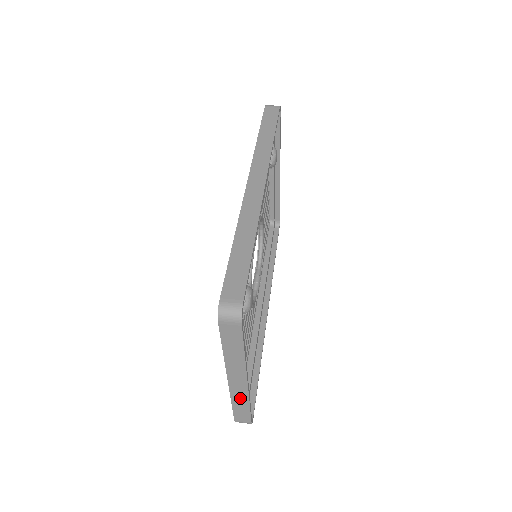
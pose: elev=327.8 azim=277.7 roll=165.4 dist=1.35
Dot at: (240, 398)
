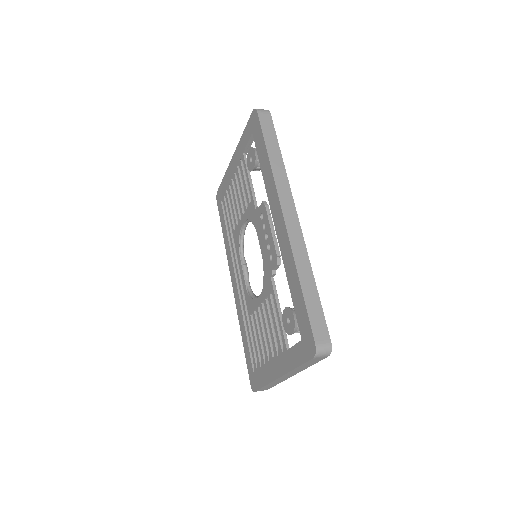
Dot at: (276, 382)
